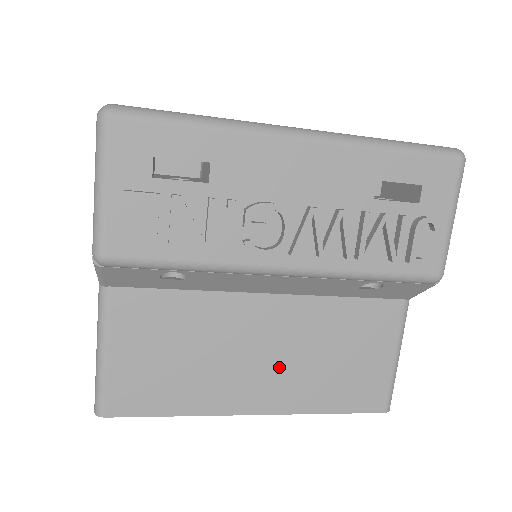
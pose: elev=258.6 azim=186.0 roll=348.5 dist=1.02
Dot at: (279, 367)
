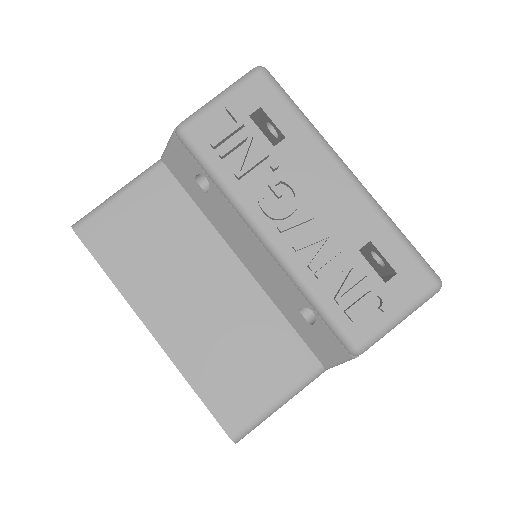
Dot at: (199, 317)
